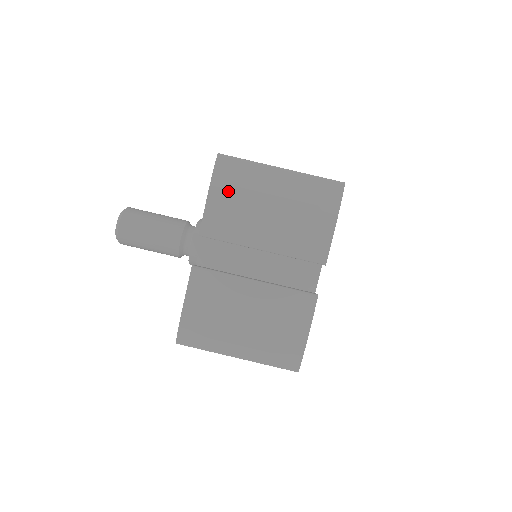
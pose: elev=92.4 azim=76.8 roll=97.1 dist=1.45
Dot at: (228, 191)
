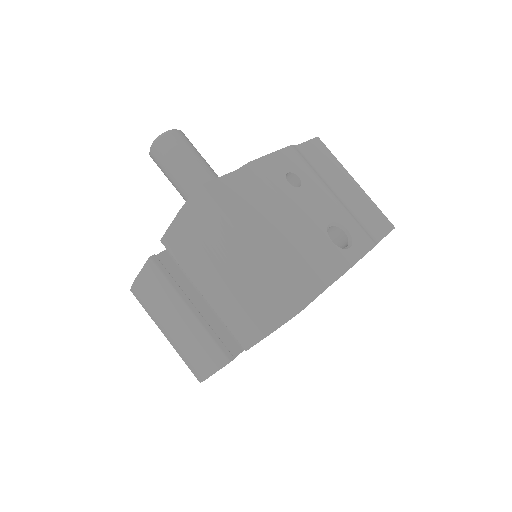
Dot at: (192, 229)
